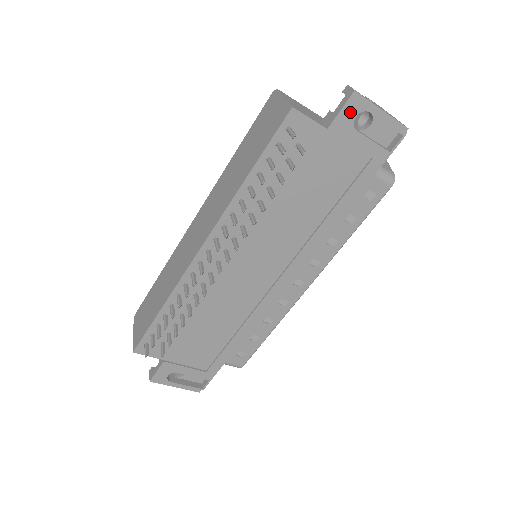
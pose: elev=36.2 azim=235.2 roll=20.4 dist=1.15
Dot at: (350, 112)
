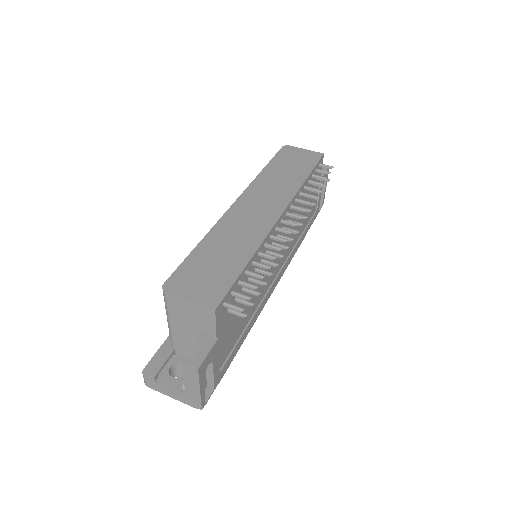
Dot at: (325, 176)
